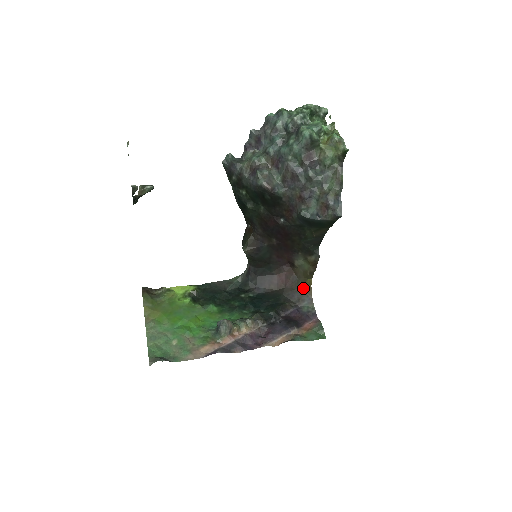
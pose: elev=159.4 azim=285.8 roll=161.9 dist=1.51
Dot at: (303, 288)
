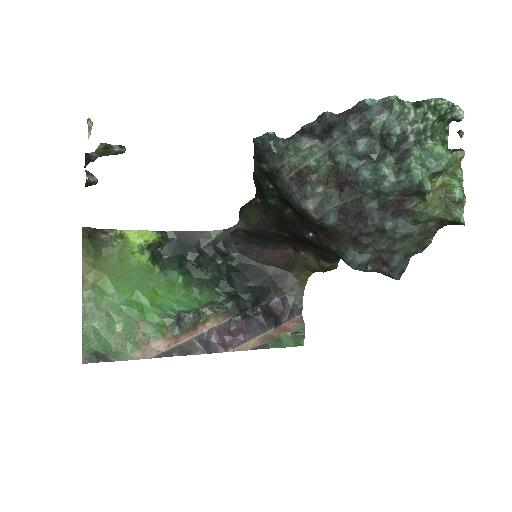
Dot at: (298, 275)
